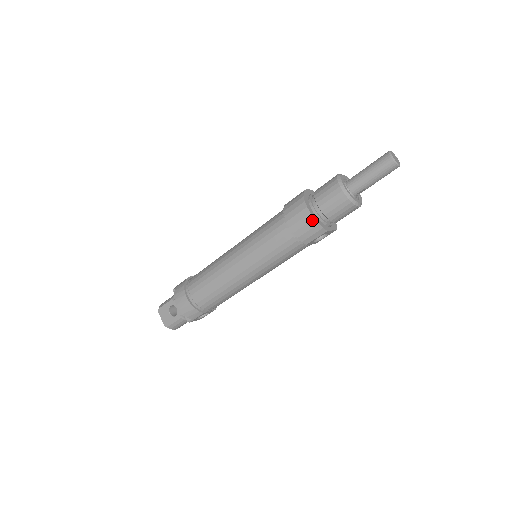
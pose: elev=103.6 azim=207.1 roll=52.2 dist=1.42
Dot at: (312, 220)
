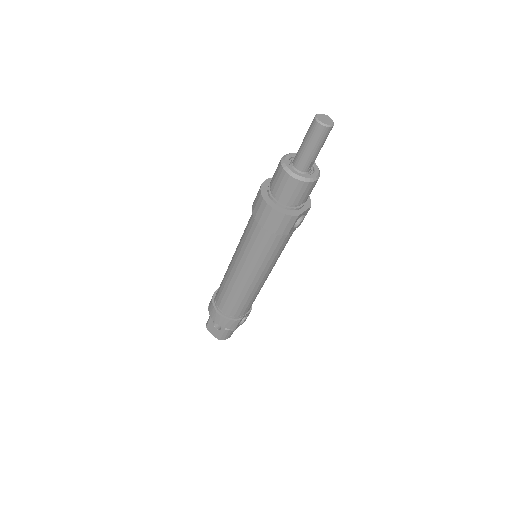
Dot at: (278, 214)
